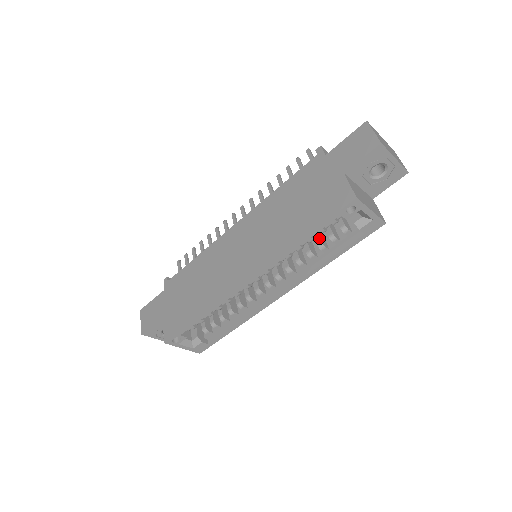
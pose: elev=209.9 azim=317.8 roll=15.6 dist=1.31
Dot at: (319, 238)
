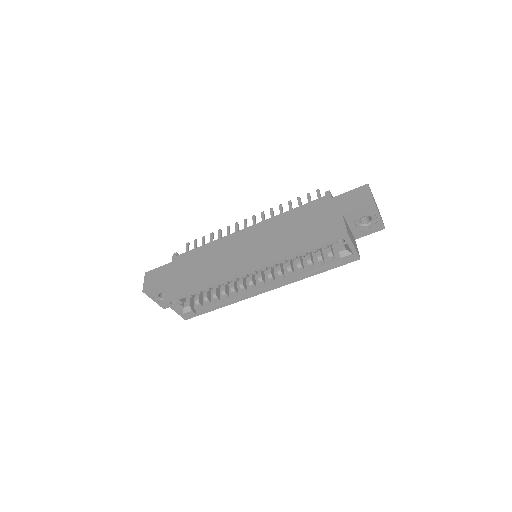
Dot at: (310, 256)
